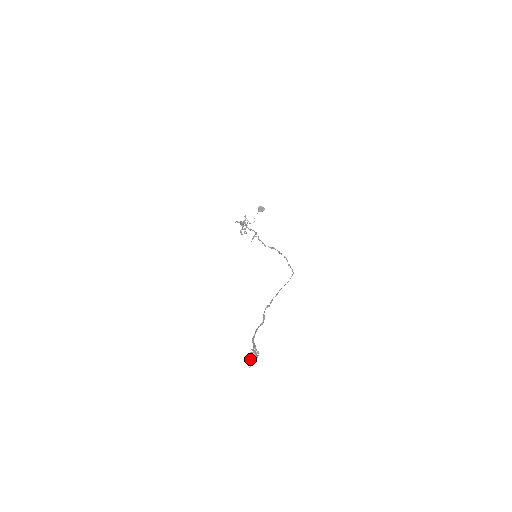
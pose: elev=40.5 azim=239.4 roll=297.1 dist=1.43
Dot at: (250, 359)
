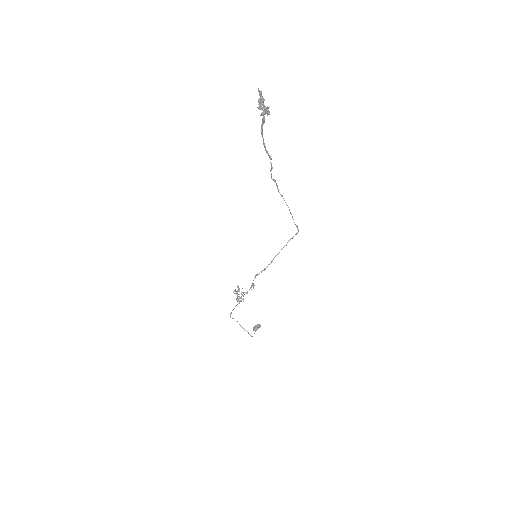
Dot at: (259, 91)
